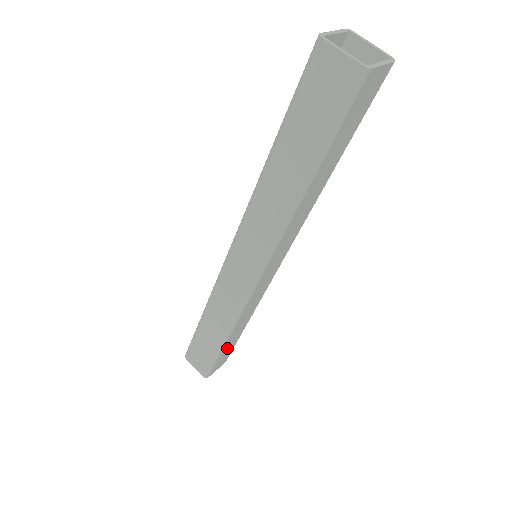
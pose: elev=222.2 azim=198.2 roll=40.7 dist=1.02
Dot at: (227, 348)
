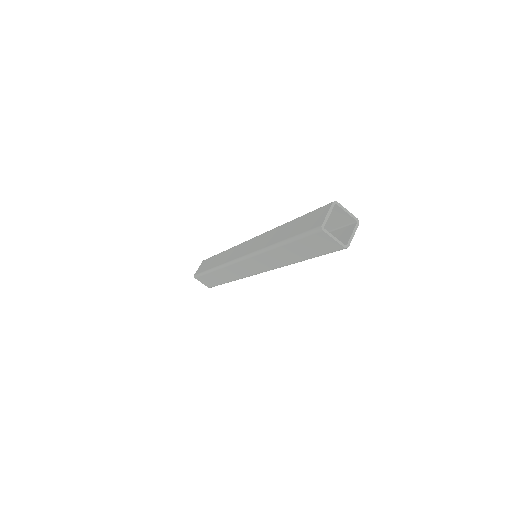
Dot at: occluded
